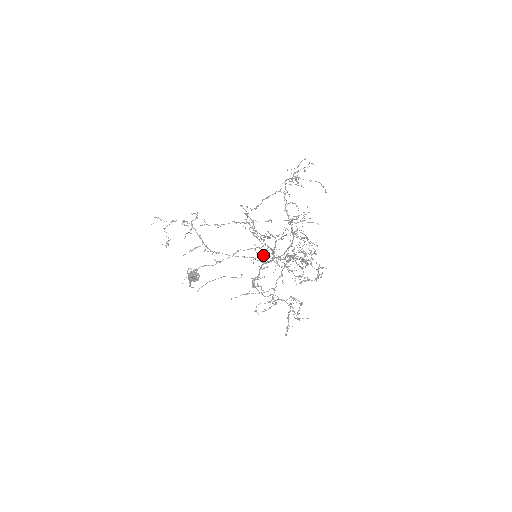
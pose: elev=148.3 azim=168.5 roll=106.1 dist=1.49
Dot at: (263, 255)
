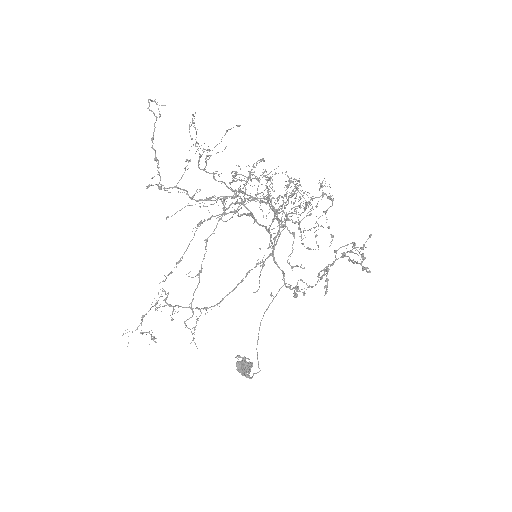
Dot at: occluded
